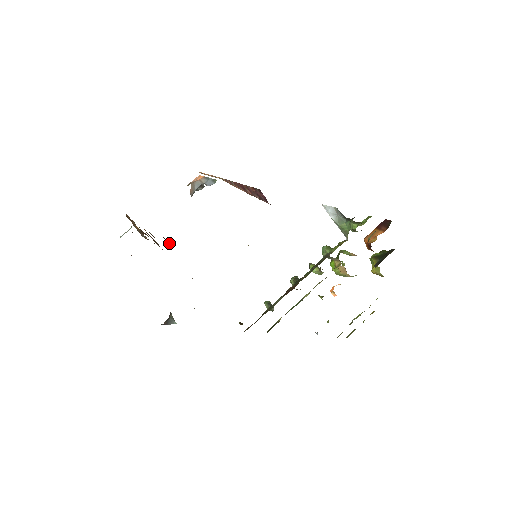
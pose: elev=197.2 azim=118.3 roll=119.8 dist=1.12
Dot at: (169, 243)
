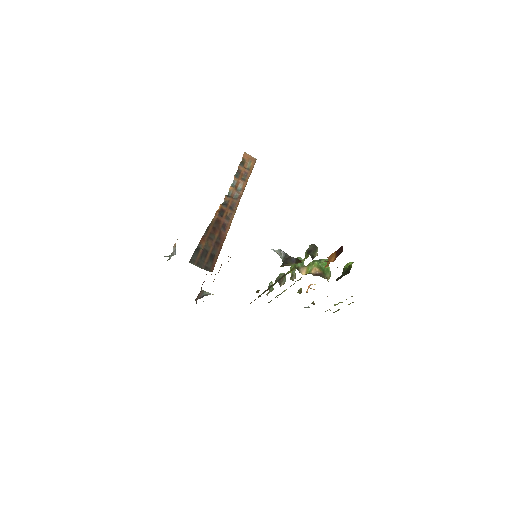
Dot at: (206, 244)
